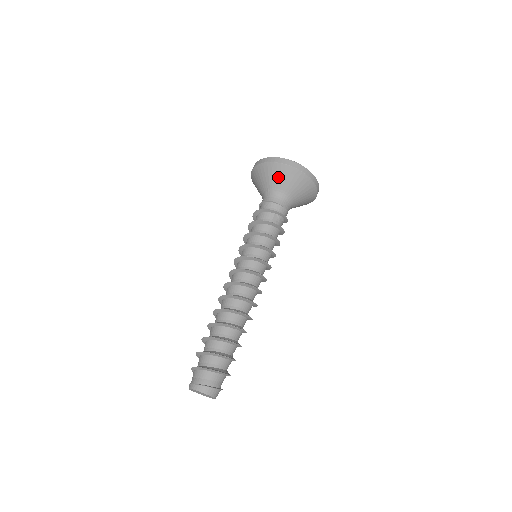
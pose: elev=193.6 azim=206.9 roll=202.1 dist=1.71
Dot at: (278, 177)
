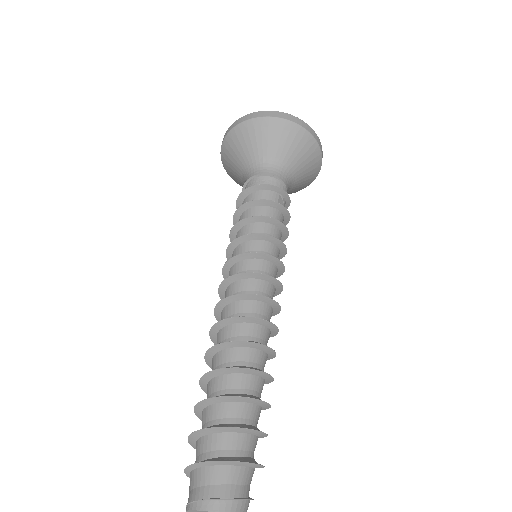
Dot at: (283, 141)
